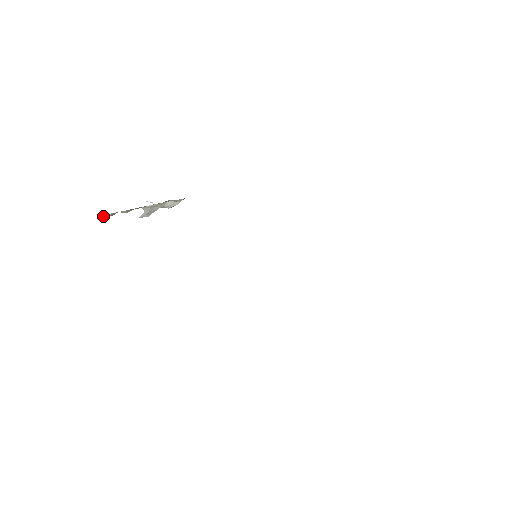
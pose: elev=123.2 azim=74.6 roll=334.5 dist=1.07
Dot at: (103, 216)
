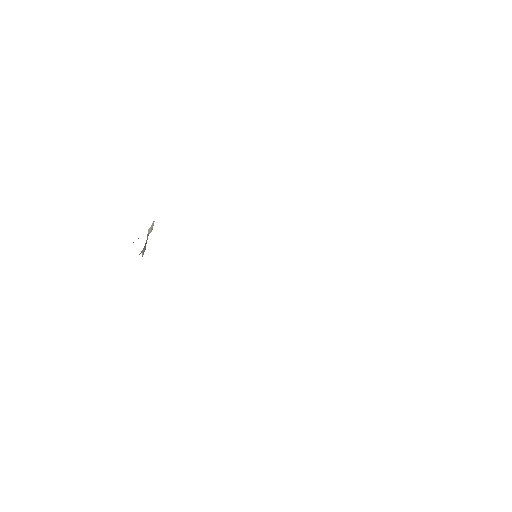
Dot at: occluded
